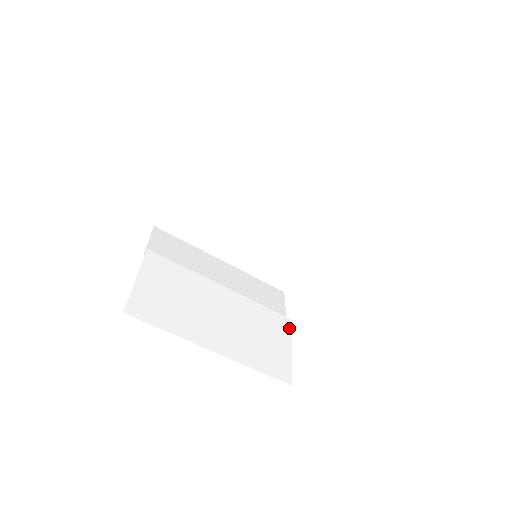
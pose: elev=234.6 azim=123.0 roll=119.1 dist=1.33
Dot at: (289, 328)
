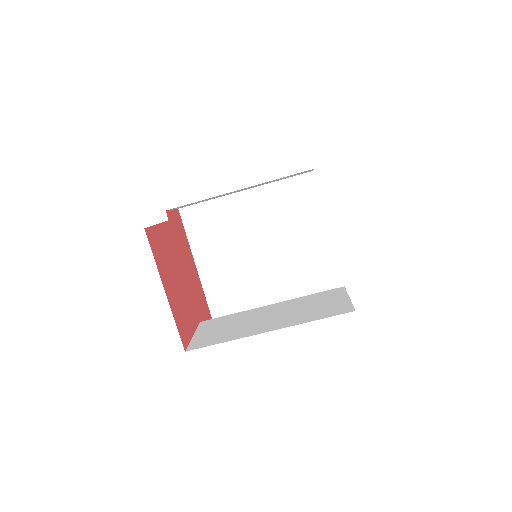
Dot at: (342, 291)
